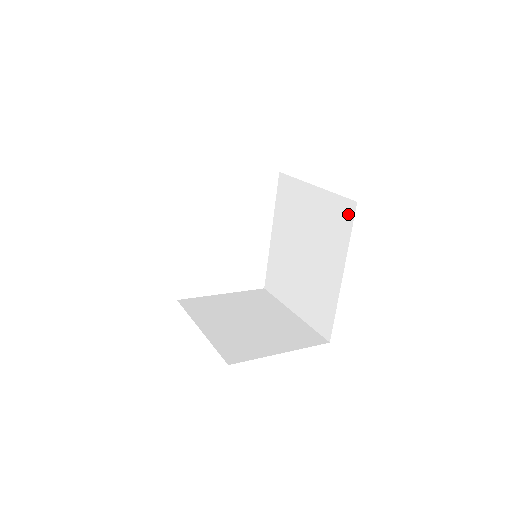
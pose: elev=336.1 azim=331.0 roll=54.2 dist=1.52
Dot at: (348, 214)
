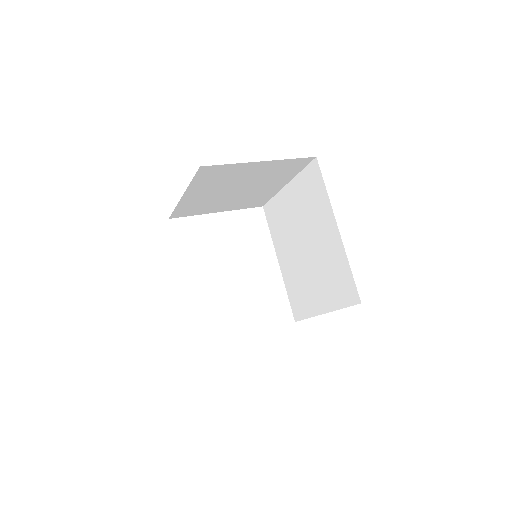
Dot at: (316, 174)
